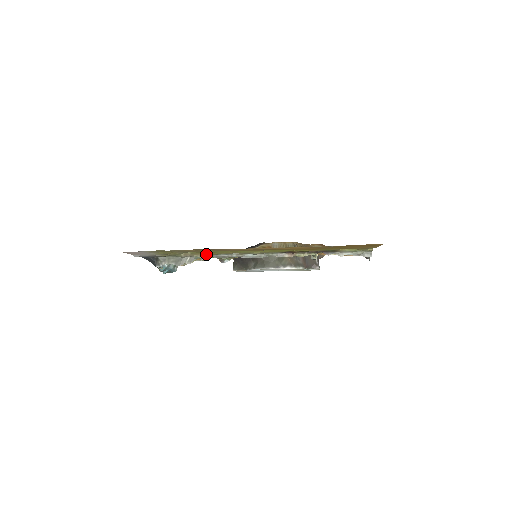
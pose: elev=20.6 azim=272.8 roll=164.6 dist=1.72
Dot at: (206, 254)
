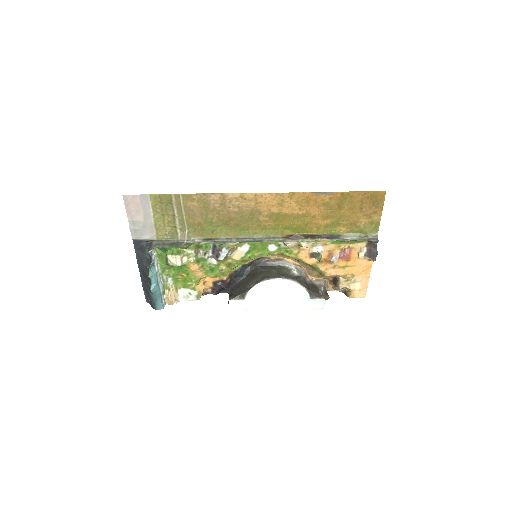
Dot at: (204, 239)
